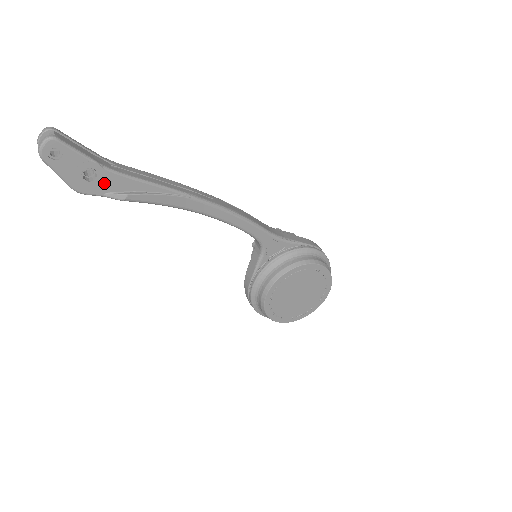
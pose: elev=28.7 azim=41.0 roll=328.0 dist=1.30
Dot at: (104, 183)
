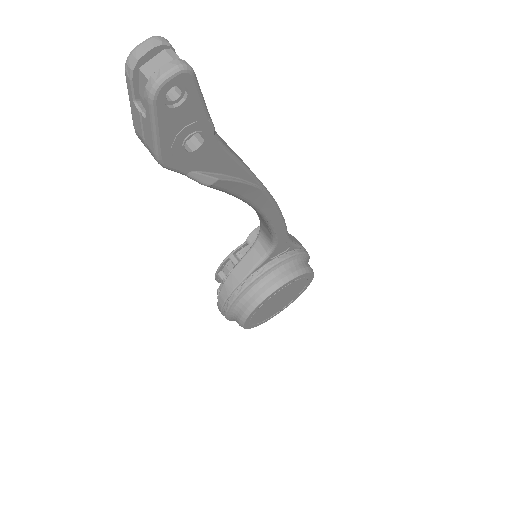
Dot at: (200, 156)
